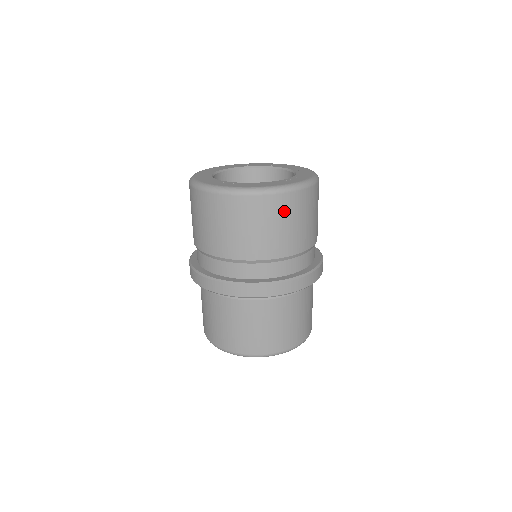
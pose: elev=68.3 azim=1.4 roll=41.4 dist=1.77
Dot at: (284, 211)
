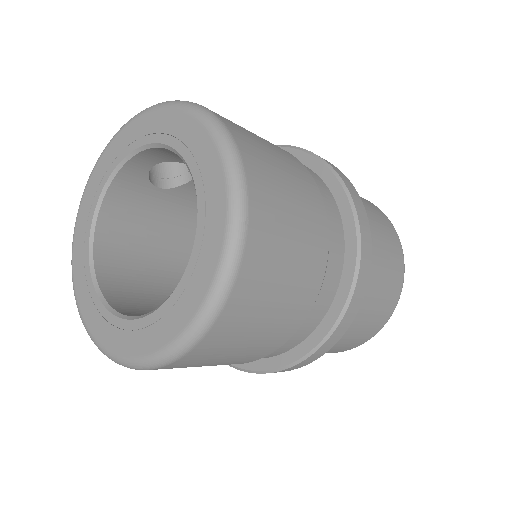
Dot at: (272, 243)
